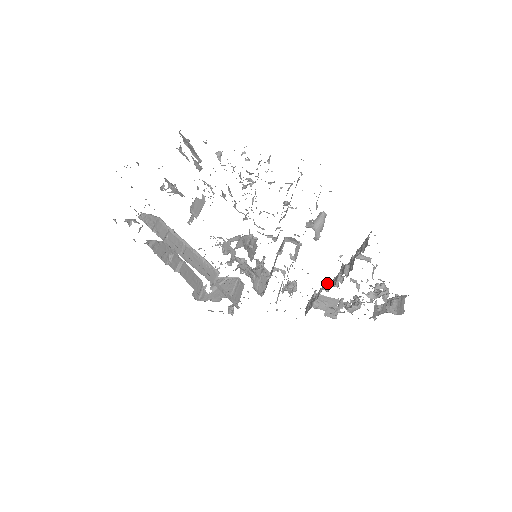
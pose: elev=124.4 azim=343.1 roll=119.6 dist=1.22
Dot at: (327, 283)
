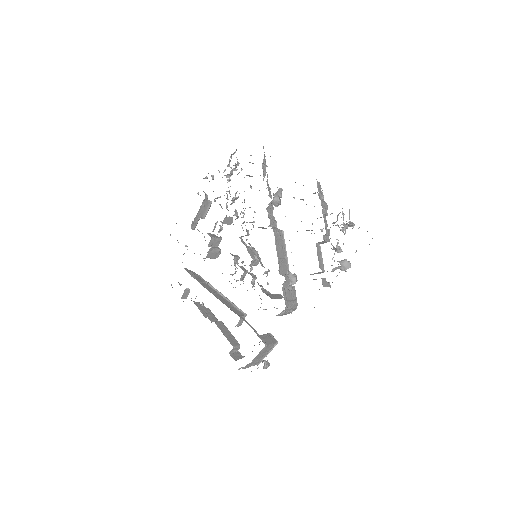
Dot at: occluded
